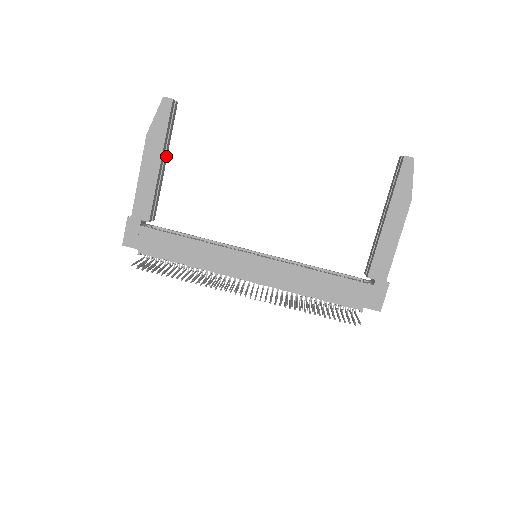
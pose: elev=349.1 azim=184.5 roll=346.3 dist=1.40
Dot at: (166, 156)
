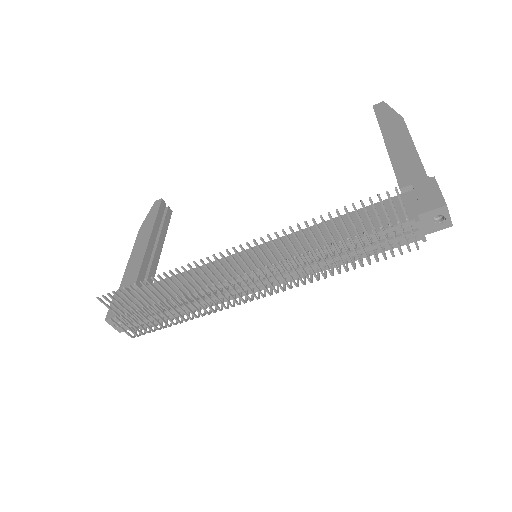
Dot at: (161, 244)
